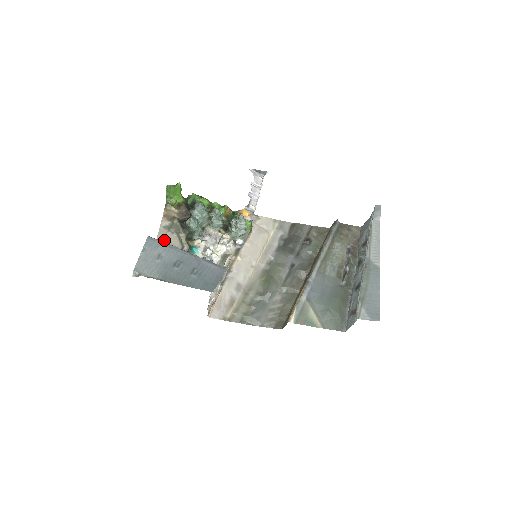
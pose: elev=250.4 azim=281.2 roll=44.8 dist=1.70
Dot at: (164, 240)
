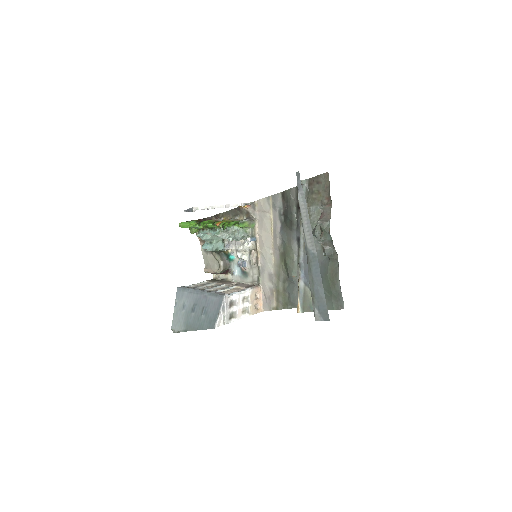
Dot at: (208, 263)
